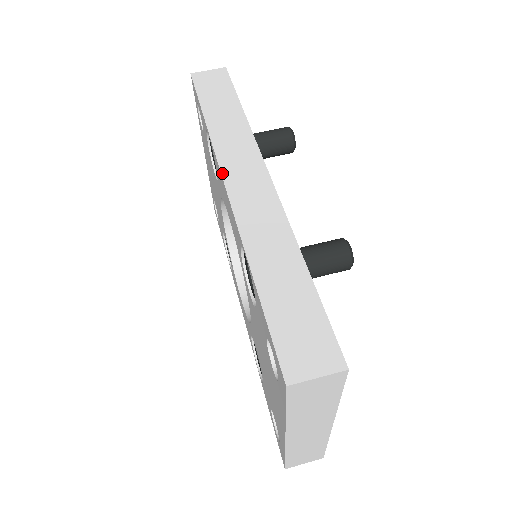
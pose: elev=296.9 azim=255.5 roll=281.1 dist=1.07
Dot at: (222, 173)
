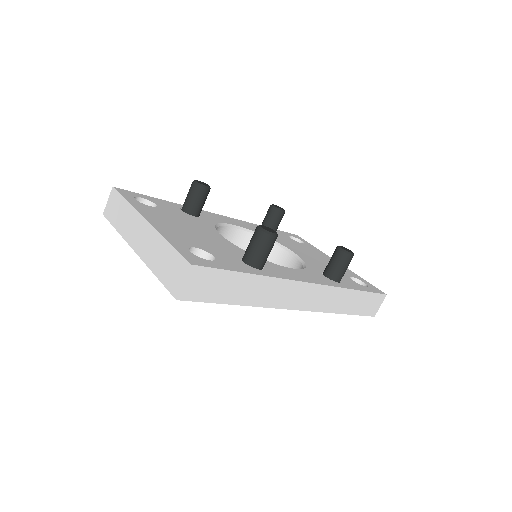
Dot at: (291, 309)
